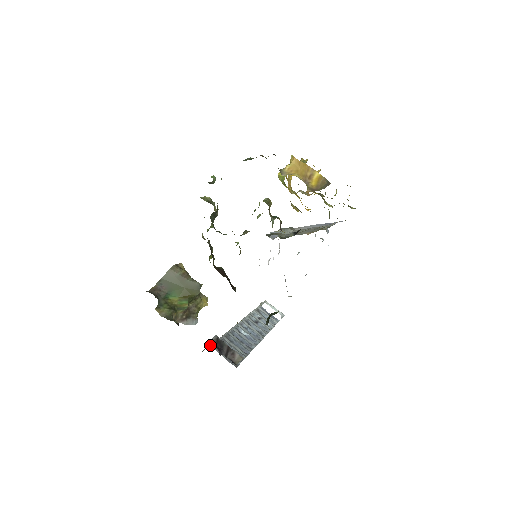
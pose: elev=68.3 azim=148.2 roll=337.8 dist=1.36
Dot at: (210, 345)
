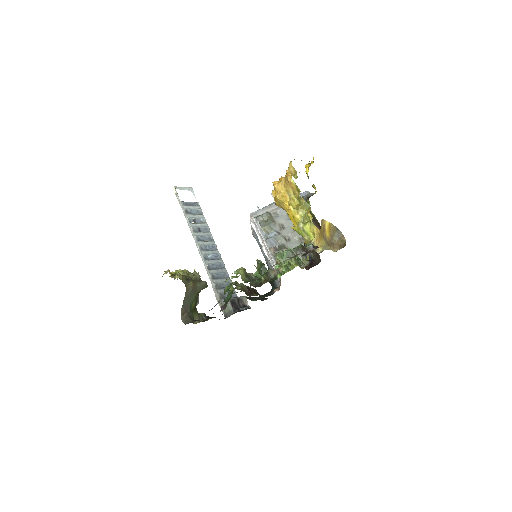
Dot at: (220, 302)
